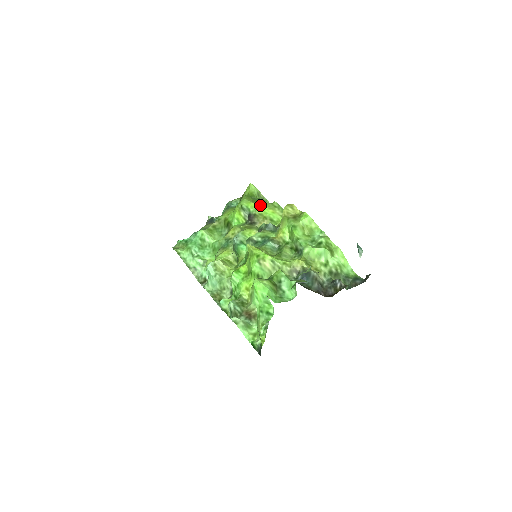
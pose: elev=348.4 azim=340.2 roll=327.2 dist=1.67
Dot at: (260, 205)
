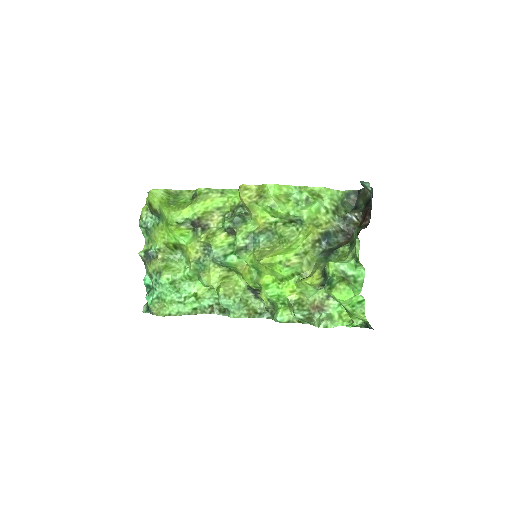
Dot at: (194, 206)
